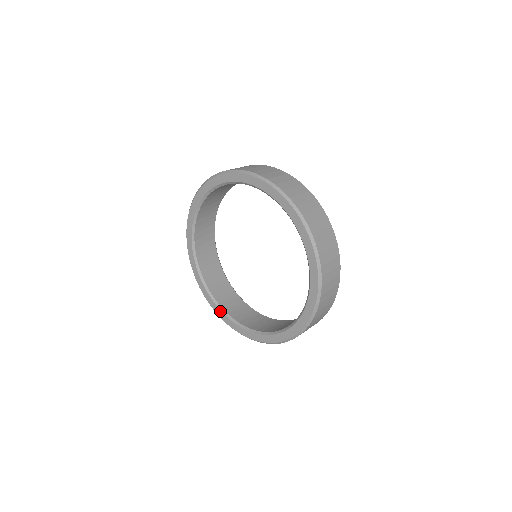
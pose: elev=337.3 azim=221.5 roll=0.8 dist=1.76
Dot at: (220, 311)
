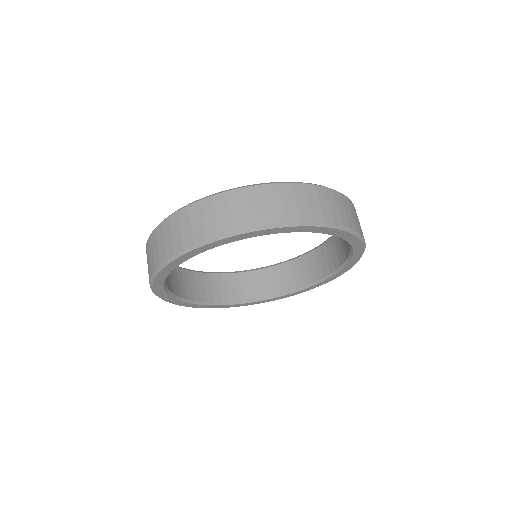
Dot at: (206, 306)
